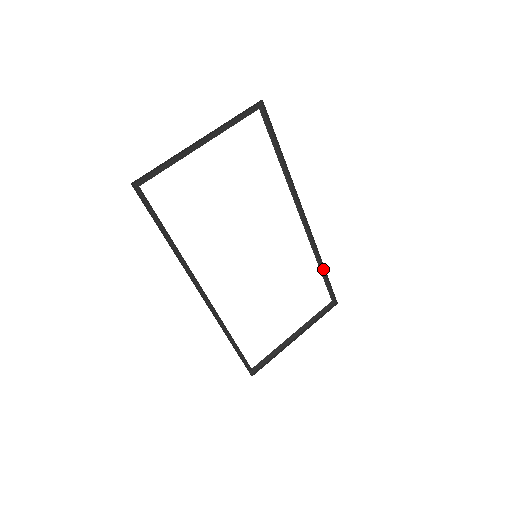
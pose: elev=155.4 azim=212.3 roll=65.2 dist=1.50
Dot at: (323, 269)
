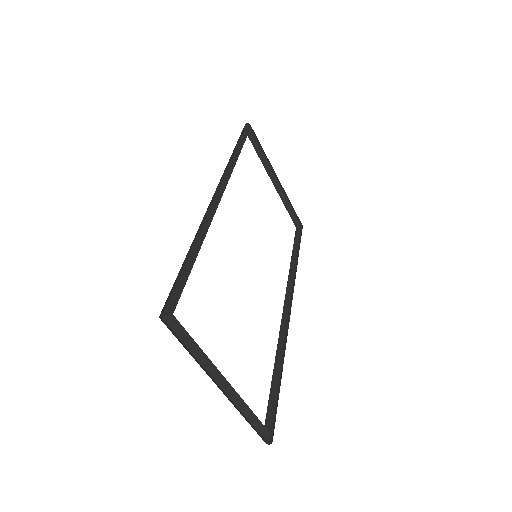
Dot at: (276, 377)
